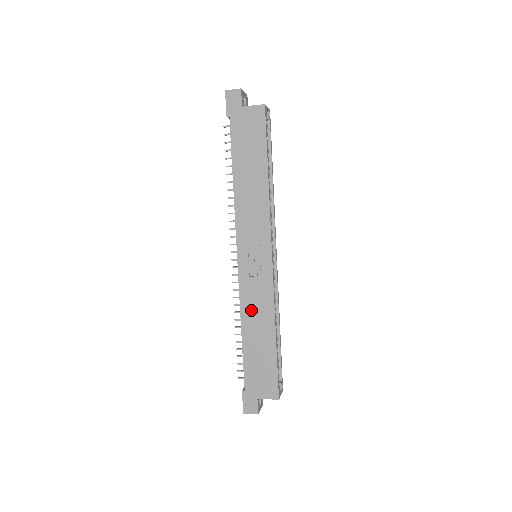
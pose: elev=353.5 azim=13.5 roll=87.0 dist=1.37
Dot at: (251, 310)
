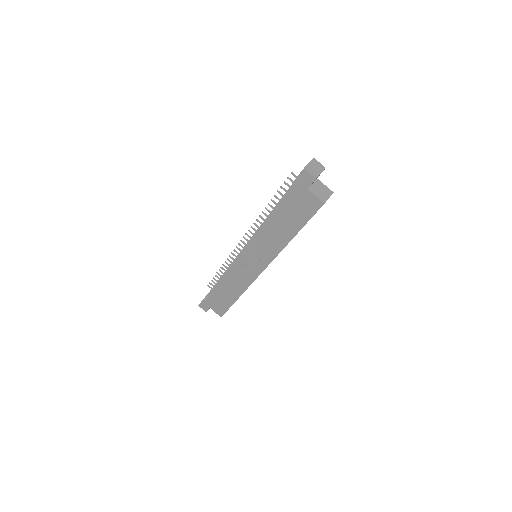
Dot at: (232, 279)
